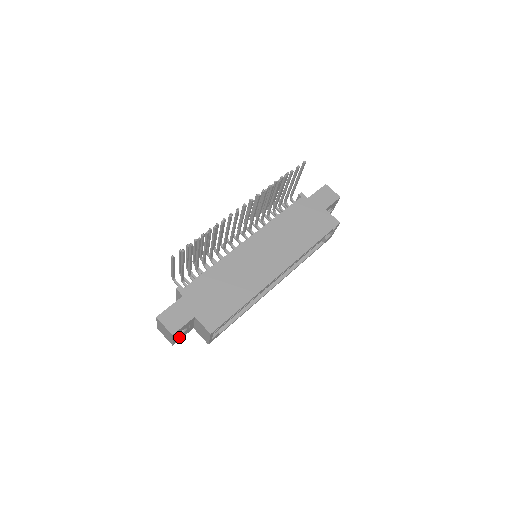
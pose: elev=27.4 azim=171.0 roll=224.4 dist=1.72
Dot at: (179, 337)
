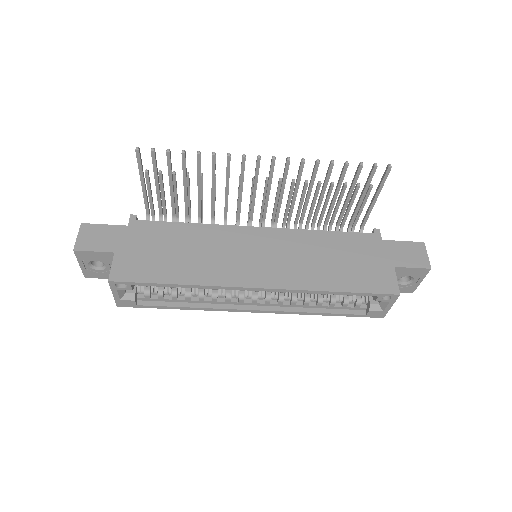
Dot at: (94, 271)
